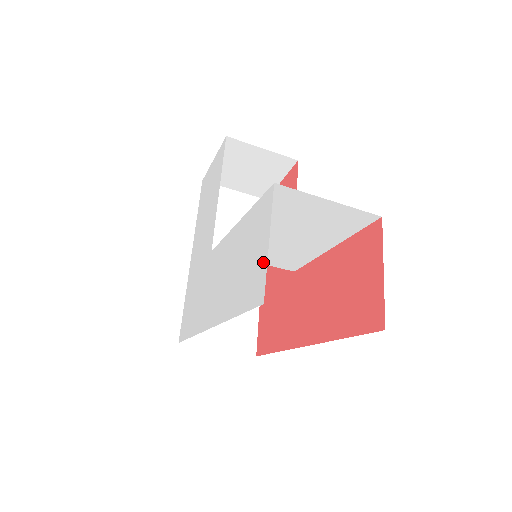
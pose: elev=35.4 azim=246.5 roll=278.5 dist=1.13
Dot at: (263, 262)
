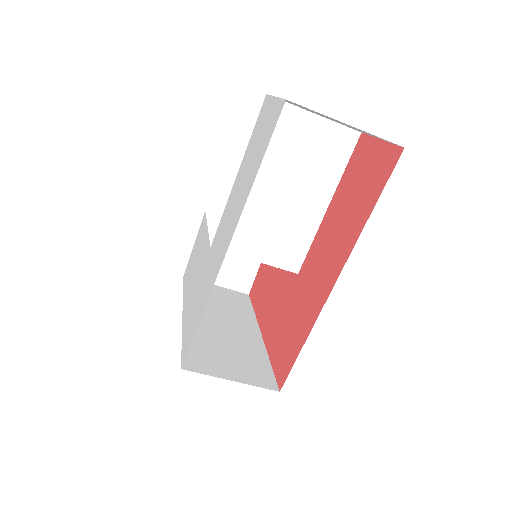
Dot at: (274, 106)
